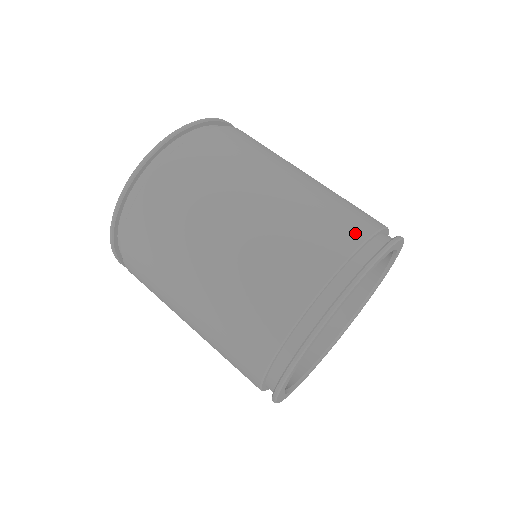
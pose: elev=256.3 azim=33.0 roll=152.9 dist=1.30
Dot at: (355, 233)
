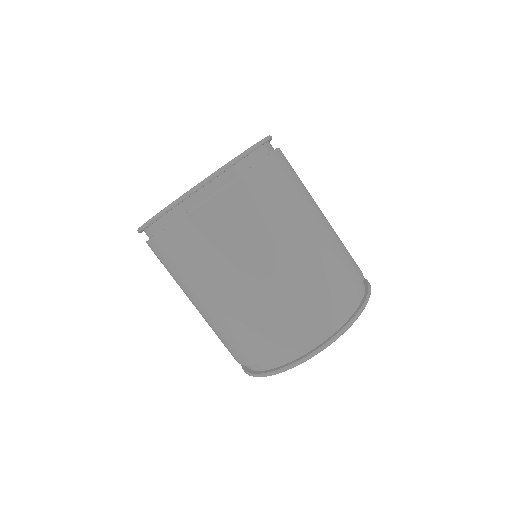
Dot at: (346, 296)
